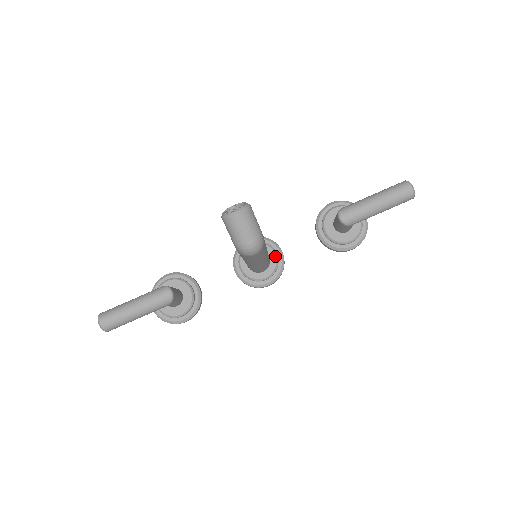
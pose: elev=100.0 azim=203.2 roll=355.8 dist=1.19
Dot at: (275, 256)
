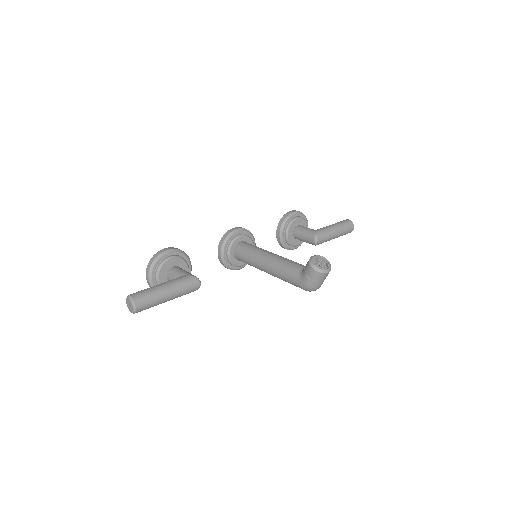
Dot at: occluded
